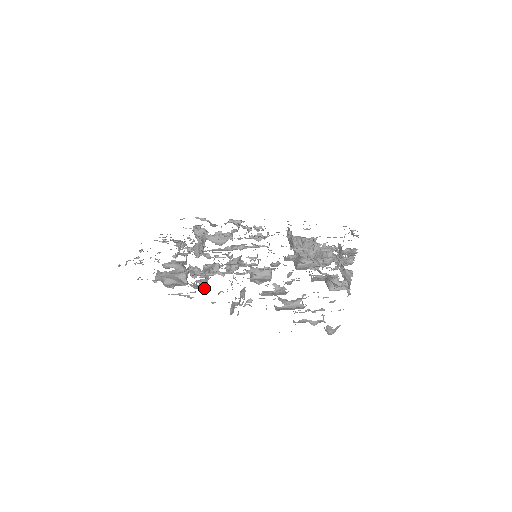
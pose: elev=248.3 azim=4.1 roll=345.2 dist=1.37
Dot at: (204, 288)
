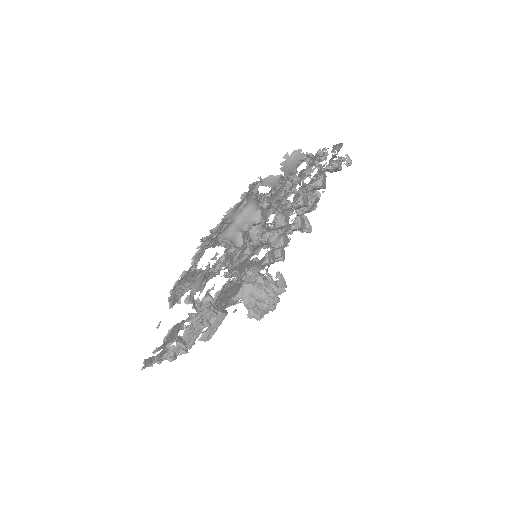
Dot at: (288, 169)
